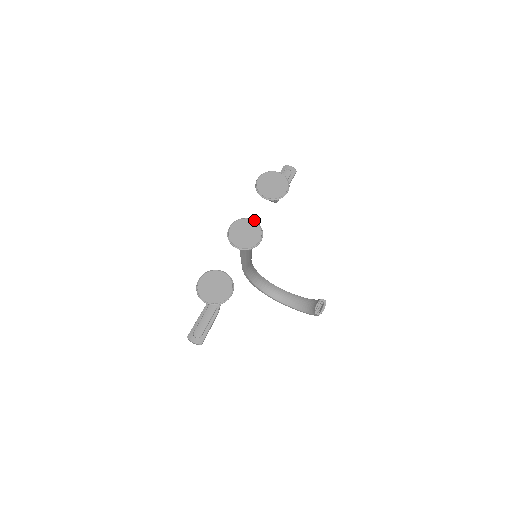
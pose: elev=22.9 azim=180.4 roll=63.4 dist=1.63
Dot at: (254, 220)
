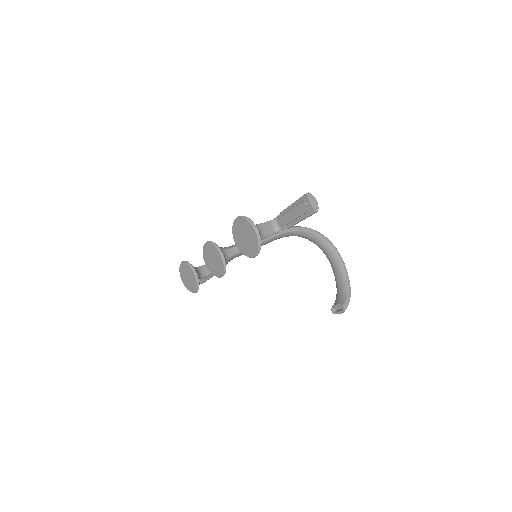
Dot at: (222, 255)
